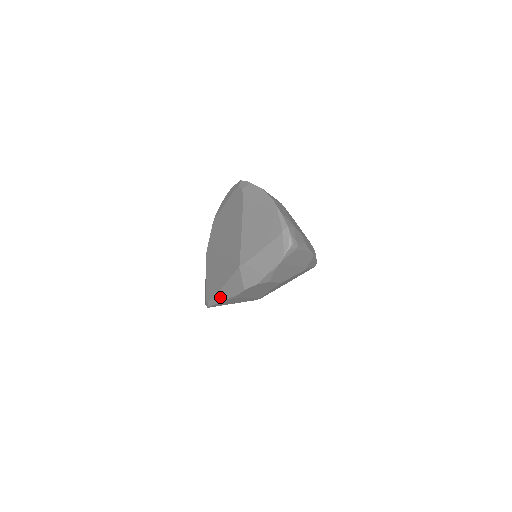
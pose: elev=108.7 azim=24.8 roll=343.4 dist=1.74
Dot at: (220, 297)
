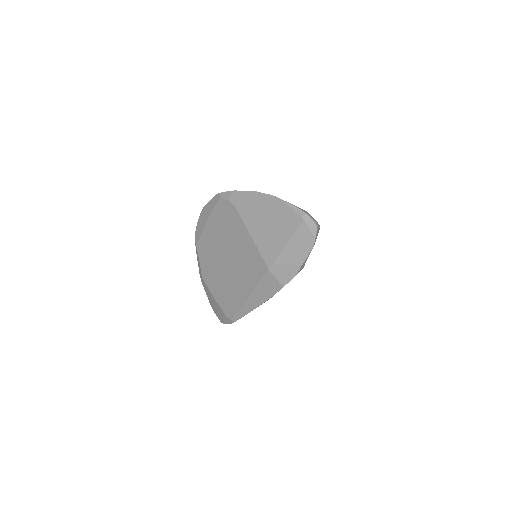
Dot at: (249, 307)
